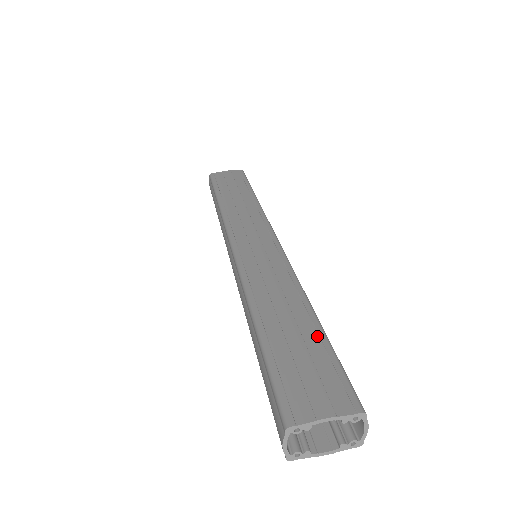
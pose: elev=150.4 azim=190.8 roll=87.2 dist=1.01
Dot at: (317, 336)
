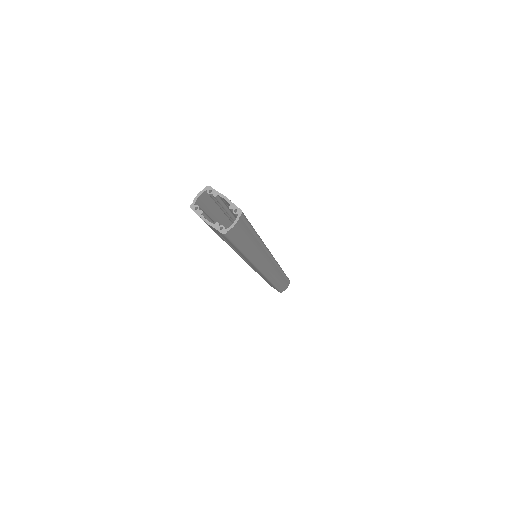
Dot at: occluded
